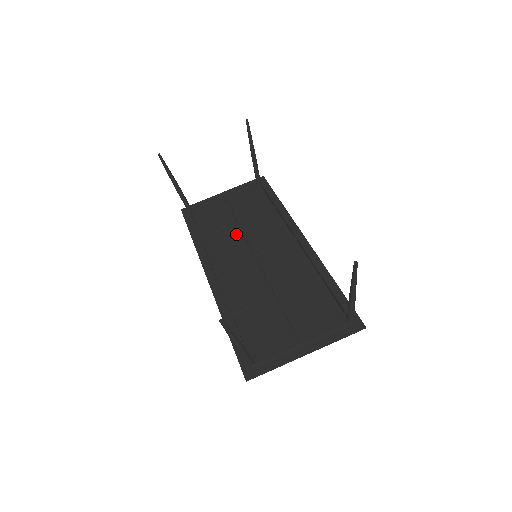
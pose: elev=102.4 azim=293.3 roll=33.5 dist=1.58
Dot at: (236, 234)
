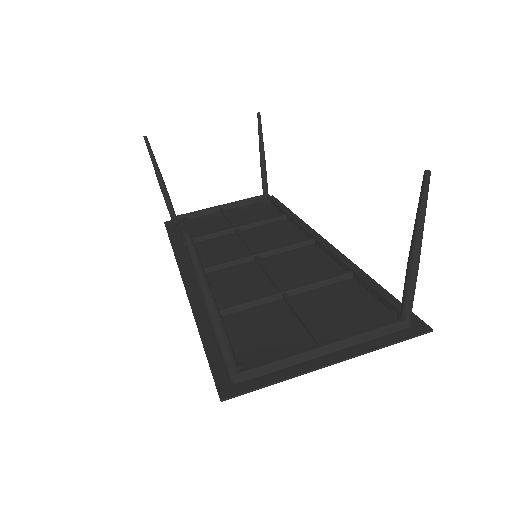
Dot at: (231, 239)
